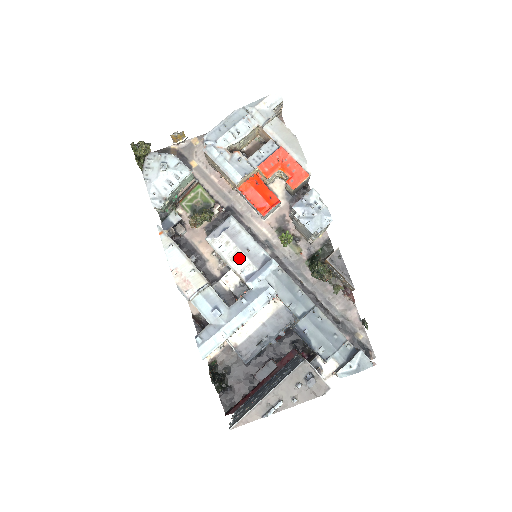
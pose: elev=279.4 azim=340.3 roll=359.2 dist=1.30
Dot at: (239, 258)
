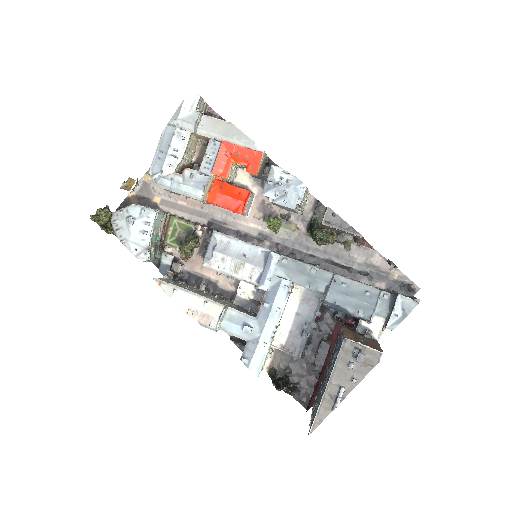
Dot at: (241, 267)
